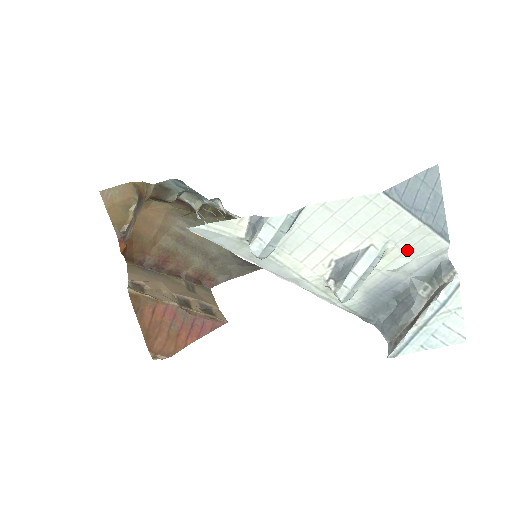
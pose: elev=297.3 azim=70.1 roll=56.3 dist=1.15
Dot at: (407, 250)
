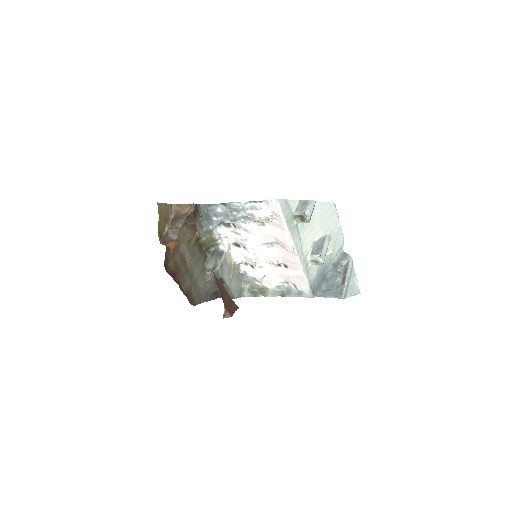
Dot at: (334, 243)
